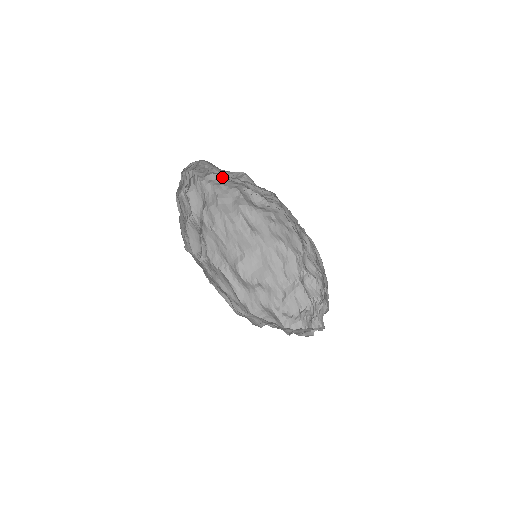
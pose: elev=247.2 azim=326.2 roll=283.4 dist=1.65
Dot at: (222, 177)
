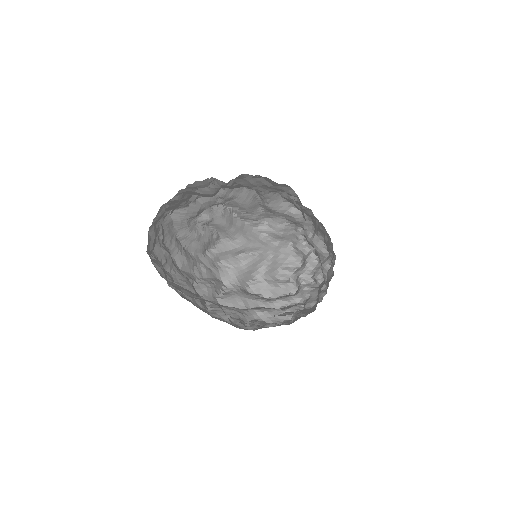
Dot at: occluded
